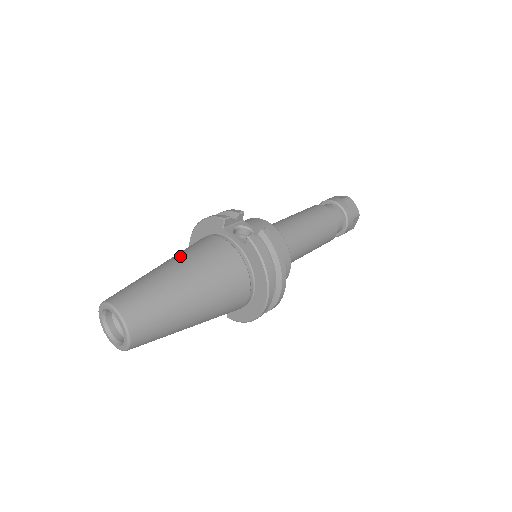
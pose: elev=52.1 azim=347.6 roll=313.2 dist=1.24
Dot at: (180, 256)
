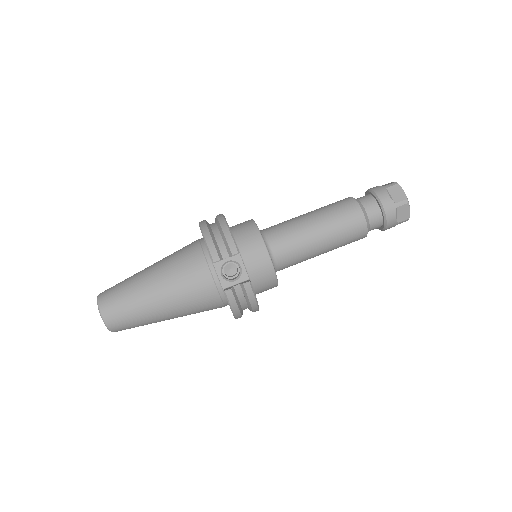
Dot at: (167, 277)
